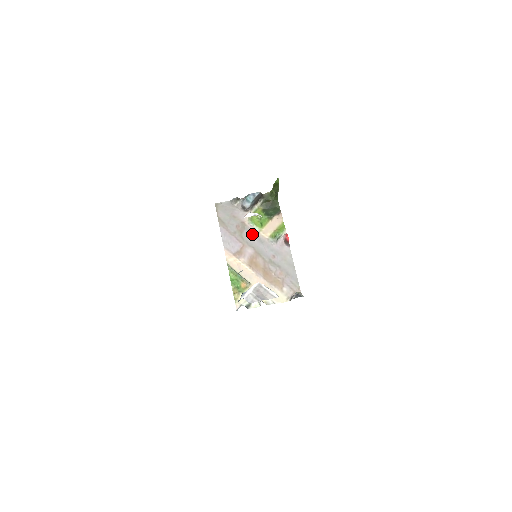
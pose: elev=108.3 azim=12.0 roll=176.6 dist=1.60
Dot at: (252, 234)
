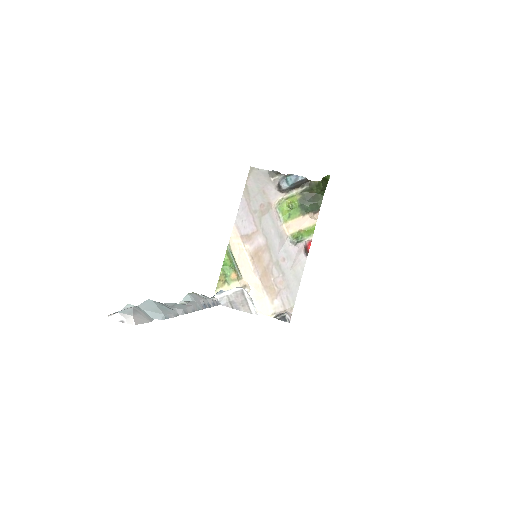
Dot at: (273, 222)
